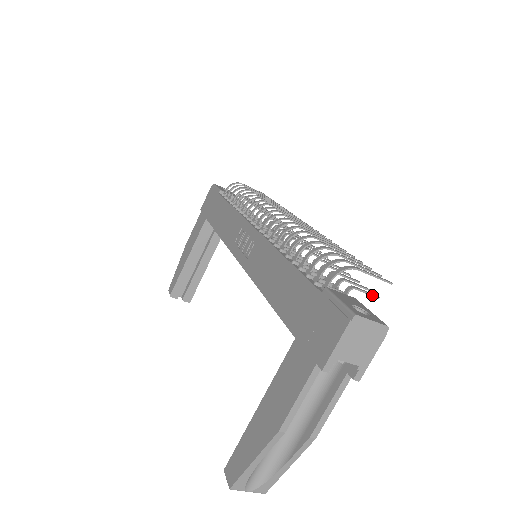
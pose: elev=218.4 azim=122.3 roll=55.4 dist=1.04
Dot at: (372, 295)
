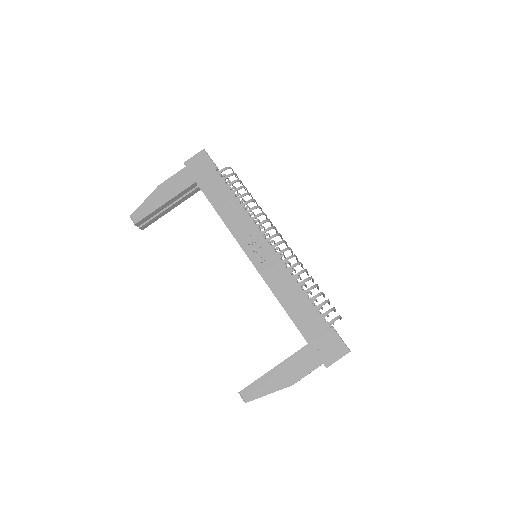
Dot at: occluded
